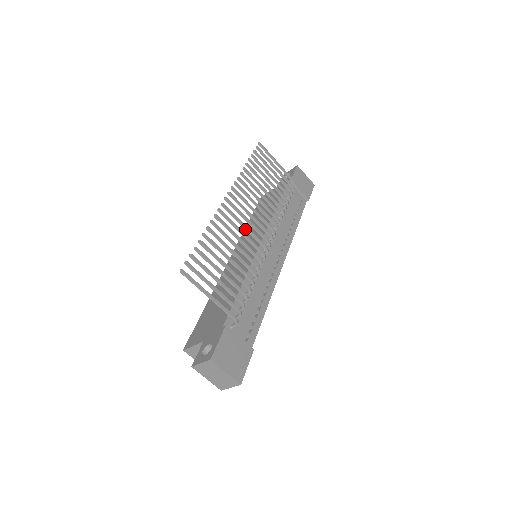
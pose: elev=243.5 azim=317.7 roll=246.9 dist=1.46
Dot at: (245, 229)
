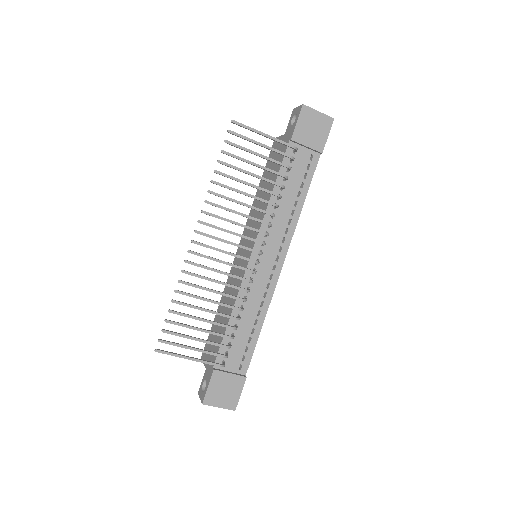
Dot at: (223, 263)
